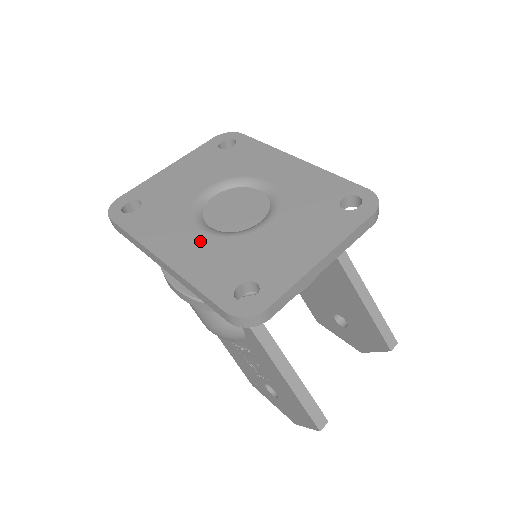
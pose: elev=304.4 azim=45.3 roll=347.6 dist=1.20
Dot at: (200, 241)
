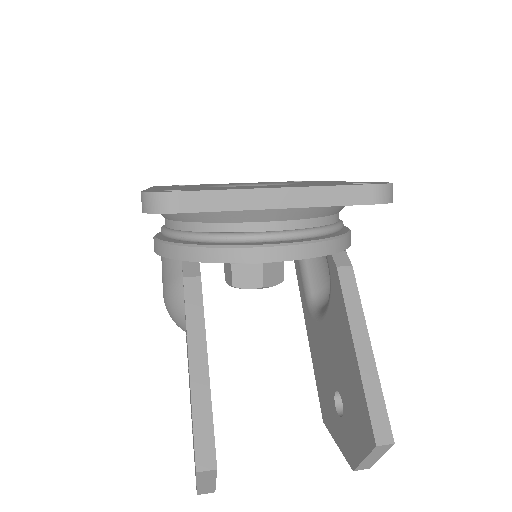
Dot at: occluded
